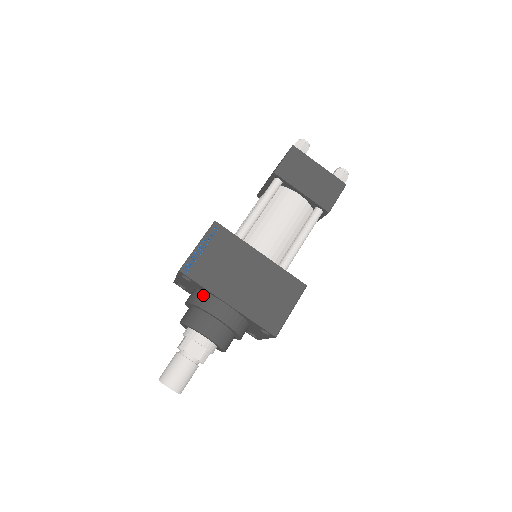
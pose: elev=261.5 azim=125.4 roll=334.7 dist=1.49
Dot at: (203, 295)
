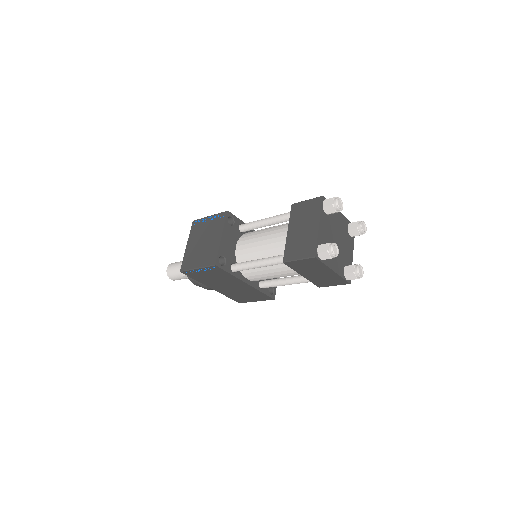
Dot at: occluded
